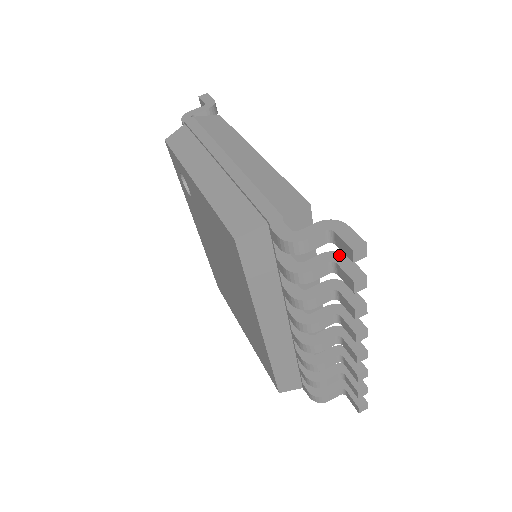
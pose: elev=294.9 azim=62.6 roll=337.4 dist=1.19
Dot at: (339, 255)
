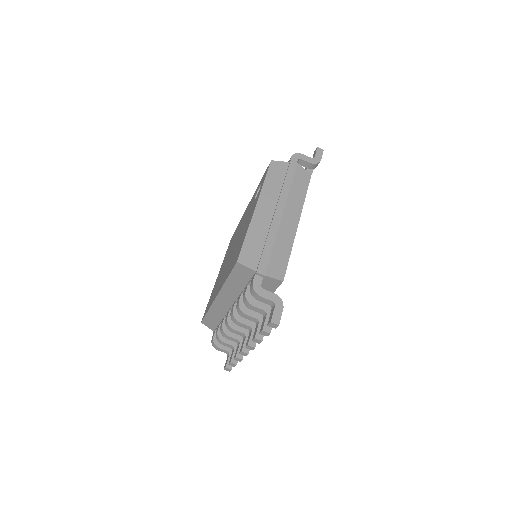
Dot at: occluded
